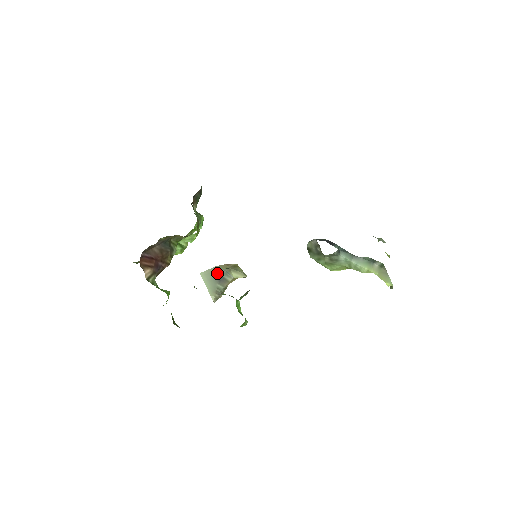
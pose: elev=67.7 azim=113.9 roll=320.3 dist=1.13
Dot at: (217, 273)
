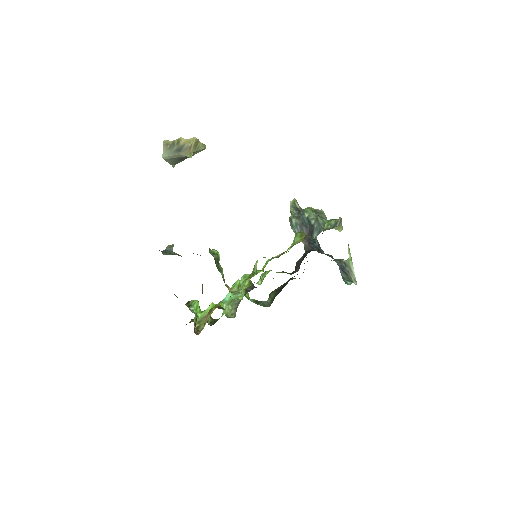
Dot at: (180, 158)
